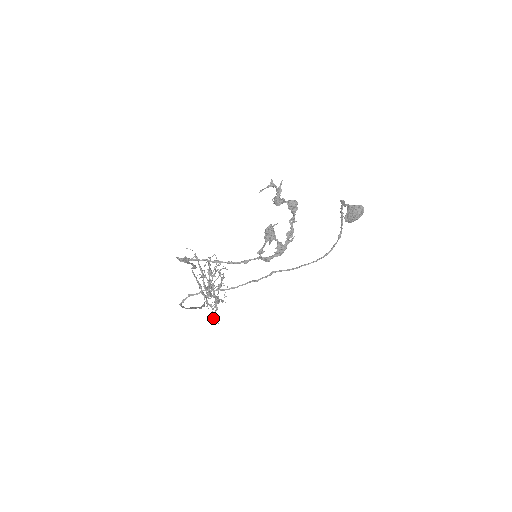
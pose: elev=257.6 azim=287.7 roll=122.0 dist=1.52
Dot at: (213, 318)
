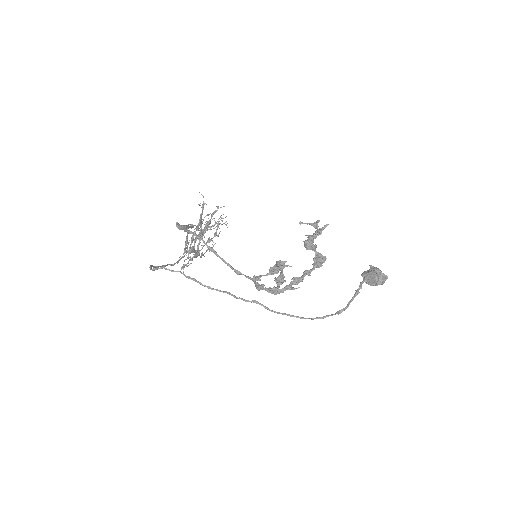
Dot at: occluded
